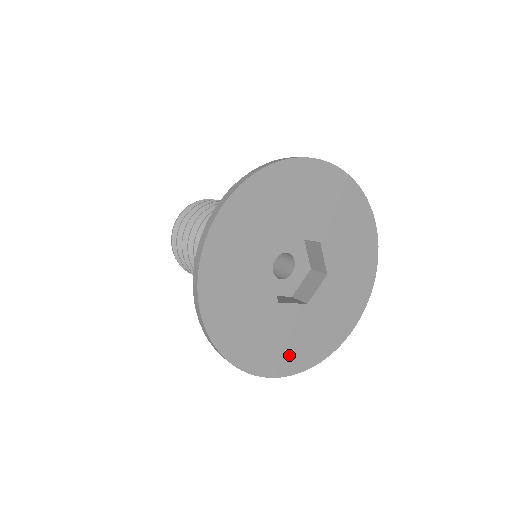
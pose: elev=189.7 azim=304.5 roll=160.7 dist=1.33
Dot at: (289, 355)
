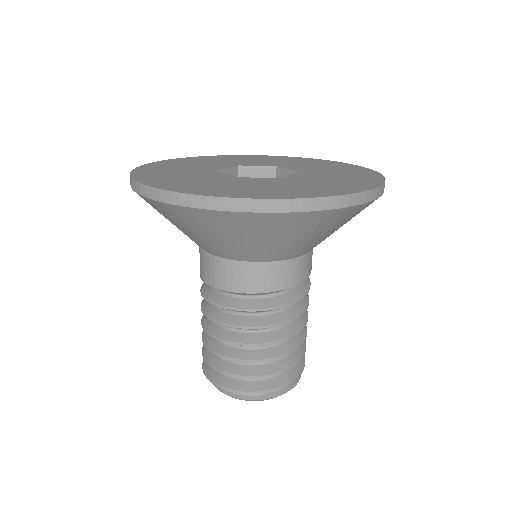
Dot at: (271, 192)
